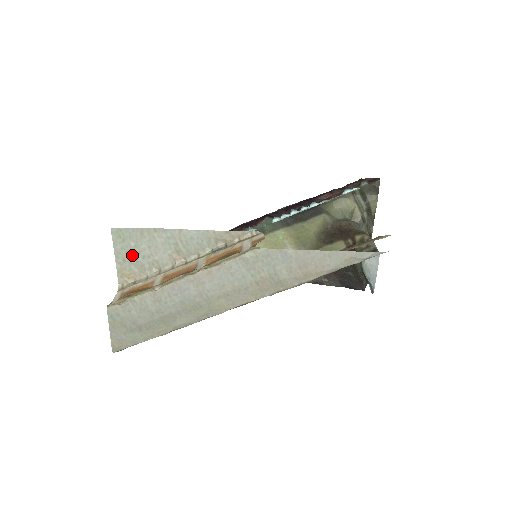
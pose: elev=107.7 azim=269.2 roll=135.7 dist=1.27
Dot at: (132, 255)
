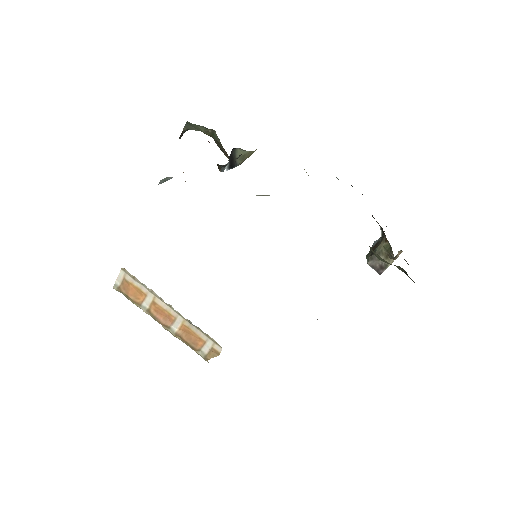
Dot at: occluded
